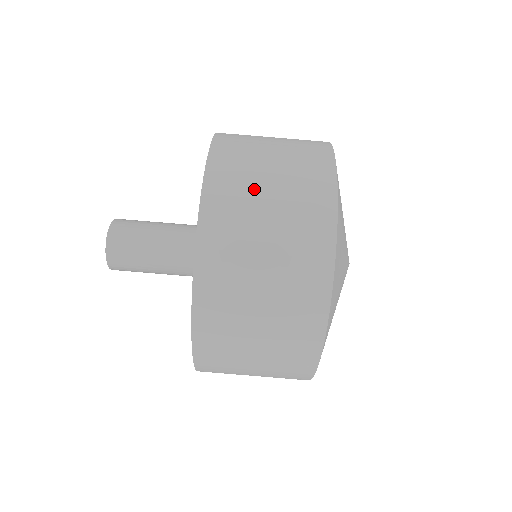
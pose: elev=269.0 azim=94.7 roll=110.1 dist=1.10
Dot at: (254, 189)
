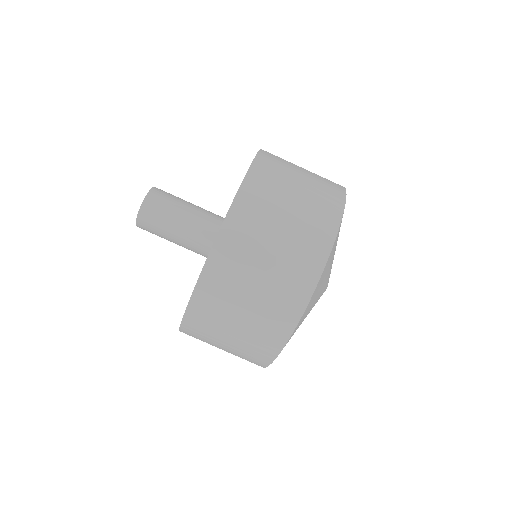
Dot at: (290, 172)
